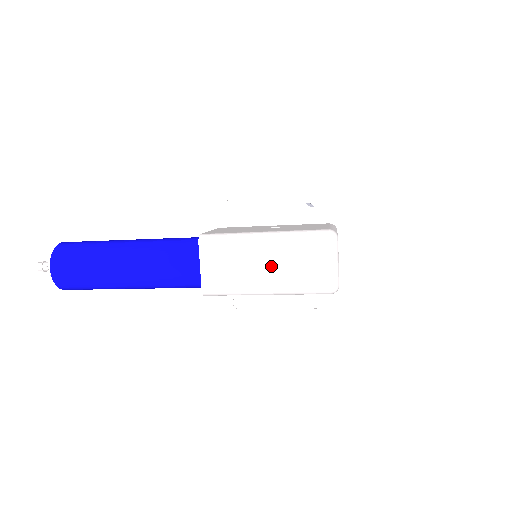
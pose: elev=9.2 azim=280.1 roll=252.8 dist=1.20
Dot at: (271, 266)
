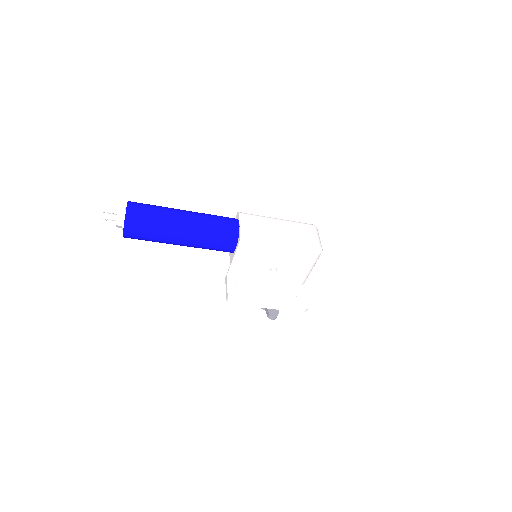
Dot at: (284, 231)
